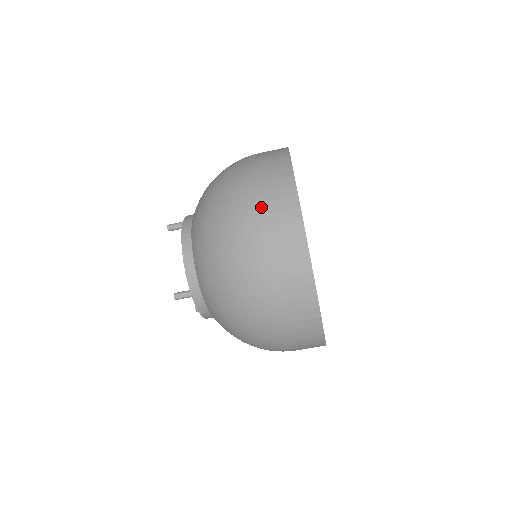
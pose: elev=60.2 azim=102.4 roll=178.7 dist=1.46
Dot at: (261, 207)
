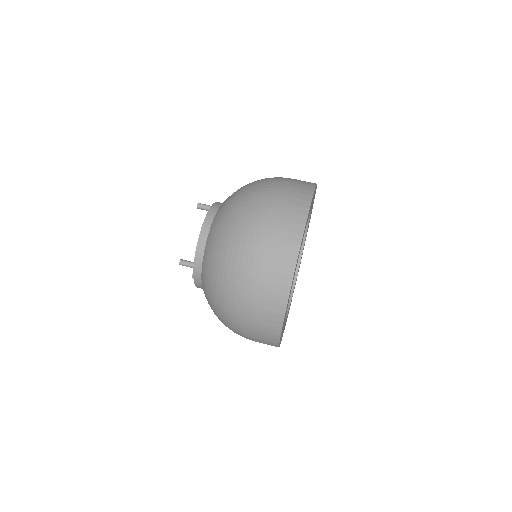
Dot at: occluded
